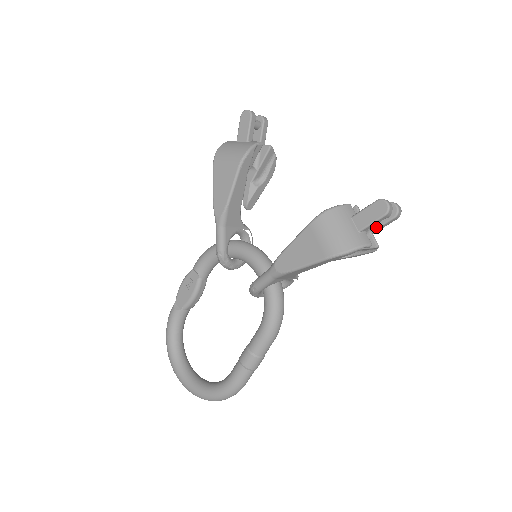
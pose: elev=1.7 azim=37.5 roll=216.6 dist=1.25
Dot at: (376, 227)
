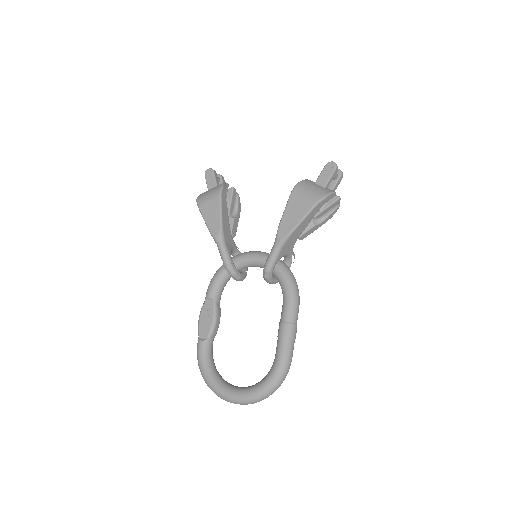
Dot at: (332, 187)
